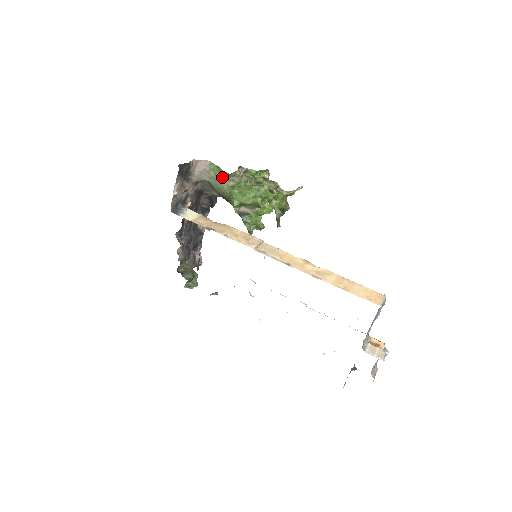
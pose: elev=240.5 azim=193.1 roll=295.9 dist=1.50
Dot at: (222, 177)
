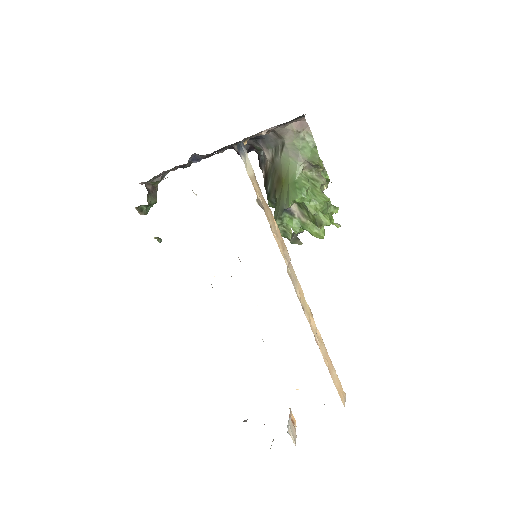
Dot at: (308, 158)
